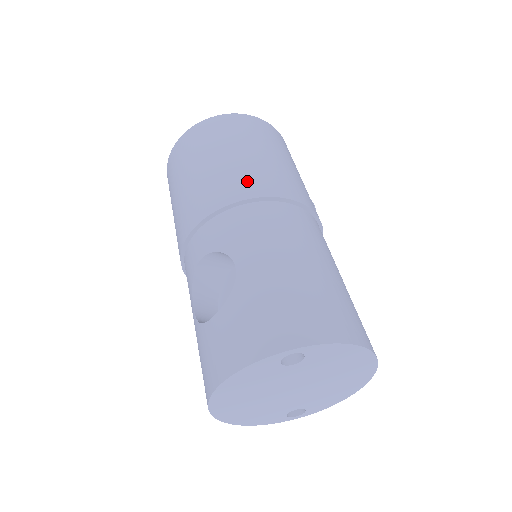
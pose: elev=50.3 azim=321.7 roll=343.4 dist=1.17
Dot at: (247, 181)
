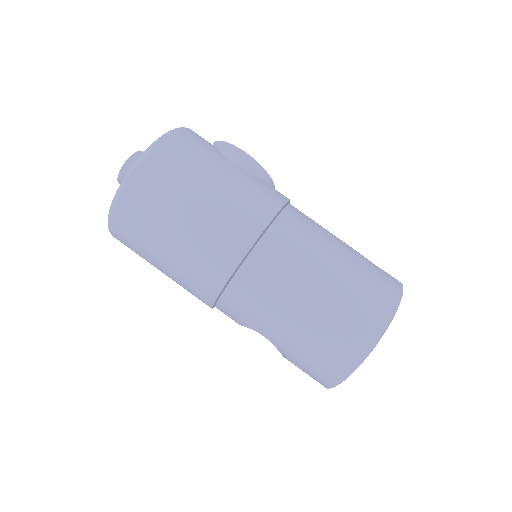
Dot at: (207, 269)
